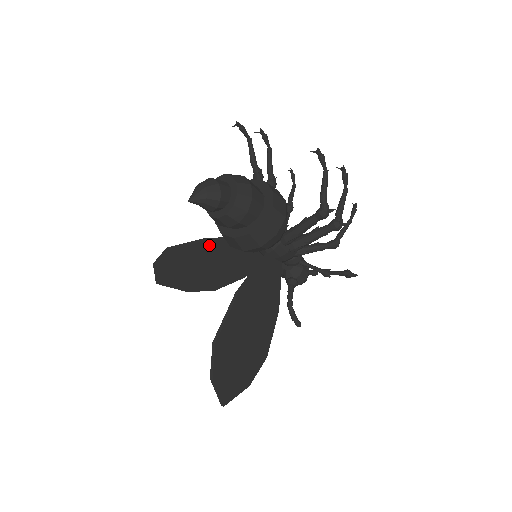
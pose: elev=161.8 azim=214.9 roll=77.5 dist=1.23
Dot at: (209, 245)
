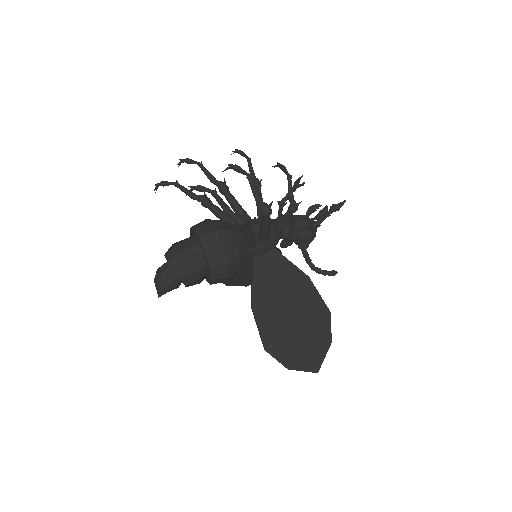
Dot at: occluded
